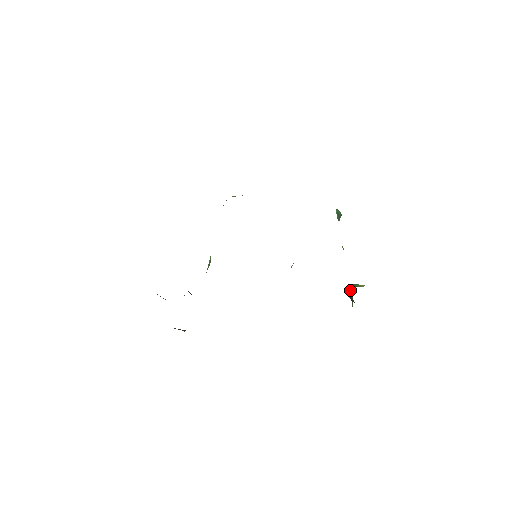
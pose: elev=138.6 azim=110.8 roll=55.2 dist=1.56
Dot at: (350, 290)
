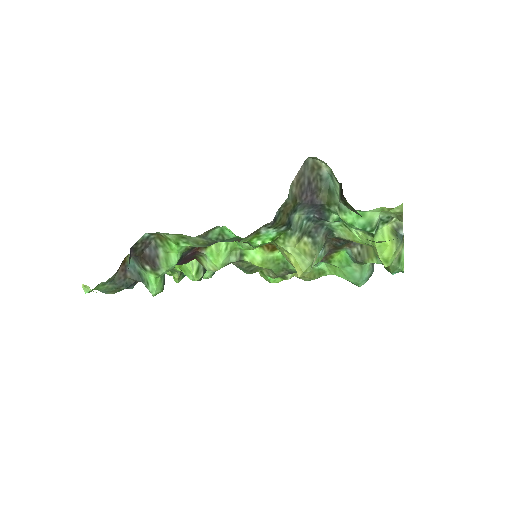
Dot at: occluded
